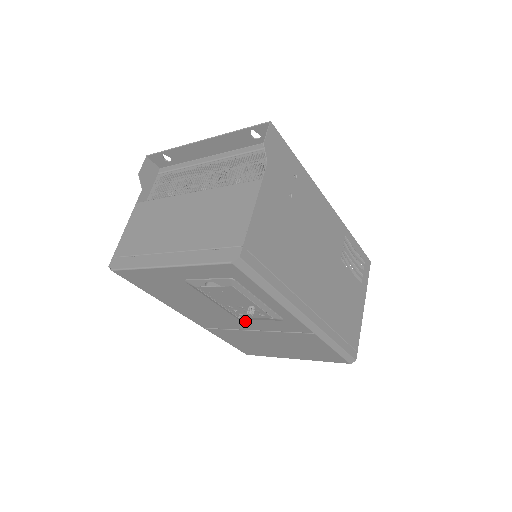
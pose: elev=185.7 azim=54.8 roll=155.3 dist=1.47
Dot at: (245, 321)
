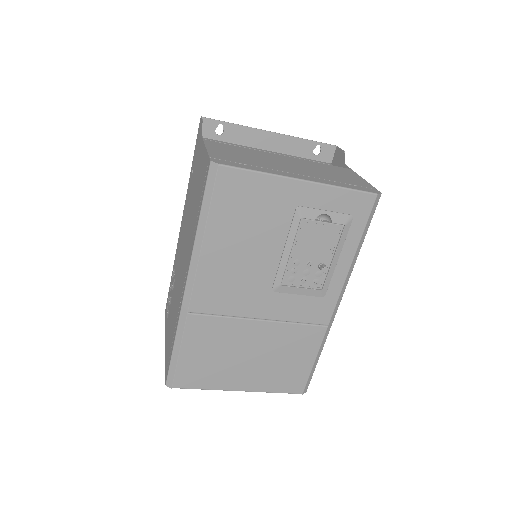
Dot at: (273, 298)
